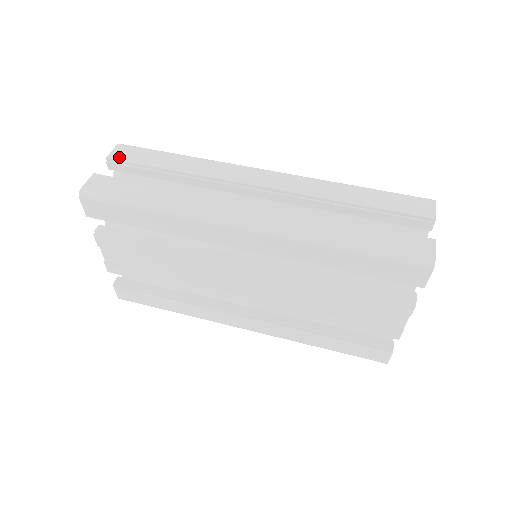
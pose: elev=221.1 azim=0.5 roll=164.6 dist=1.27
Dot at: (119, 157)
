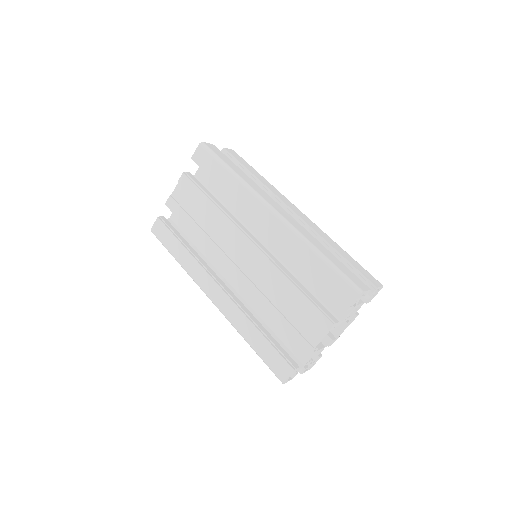
Dot at: (231, 152)
